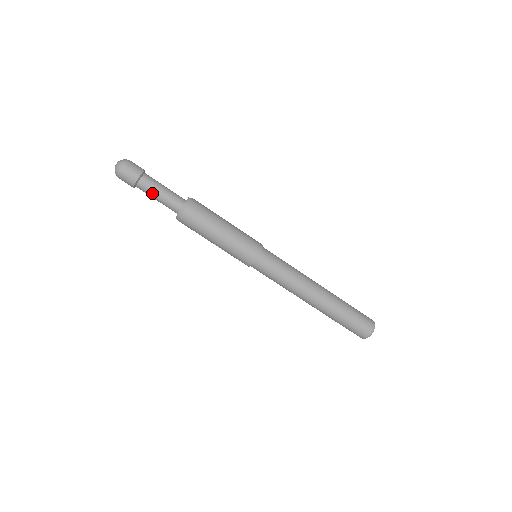
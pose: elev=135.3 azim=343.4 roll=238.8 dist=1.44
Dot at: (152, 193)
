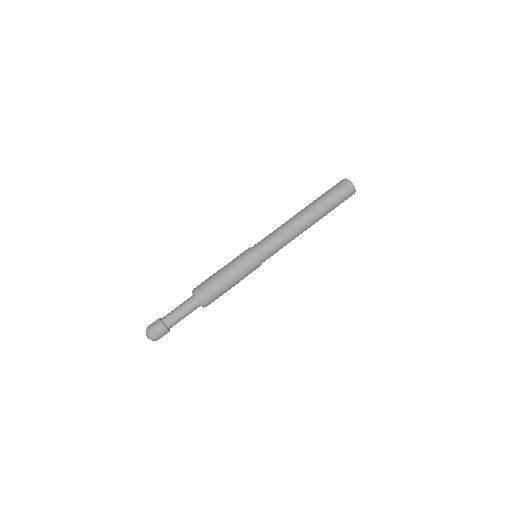
Dot at: (179, 320)
